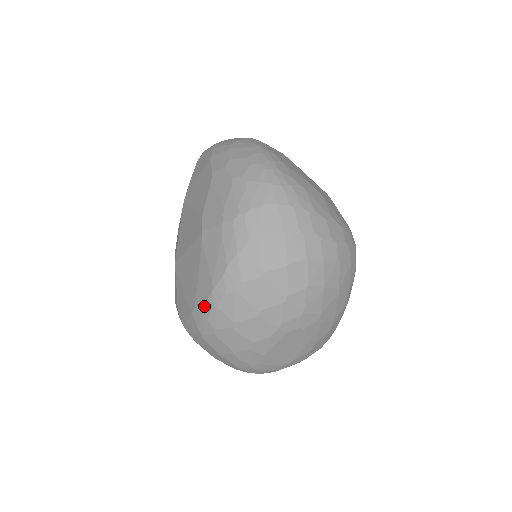
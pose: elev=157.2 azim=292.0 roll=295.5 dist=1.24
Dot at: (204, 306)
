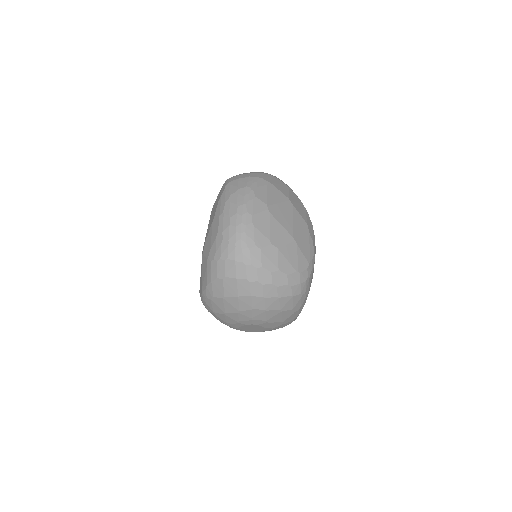
Dot at: (201, 296)
